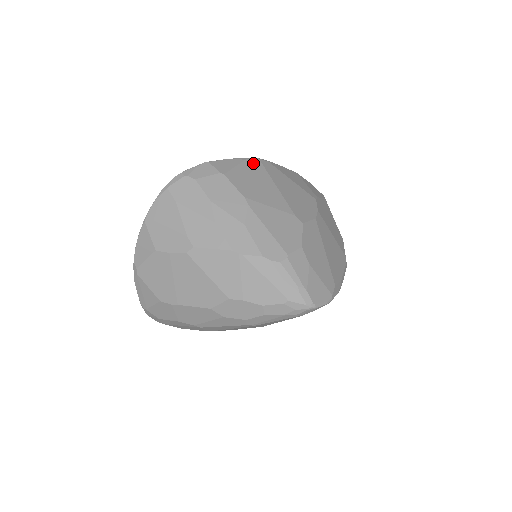
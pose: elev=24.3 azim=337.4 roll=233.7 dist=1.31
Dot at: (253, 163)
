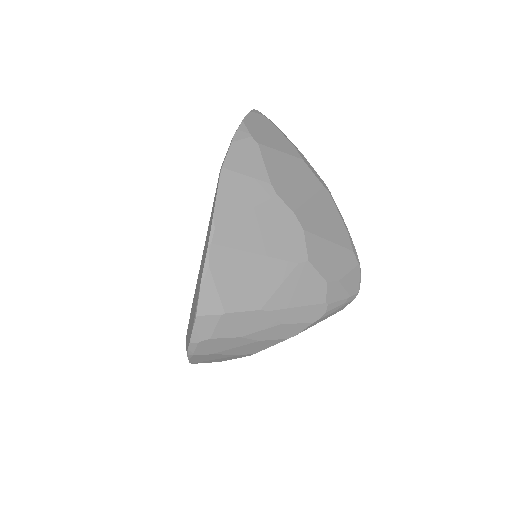
Dot at: (217, 259)
